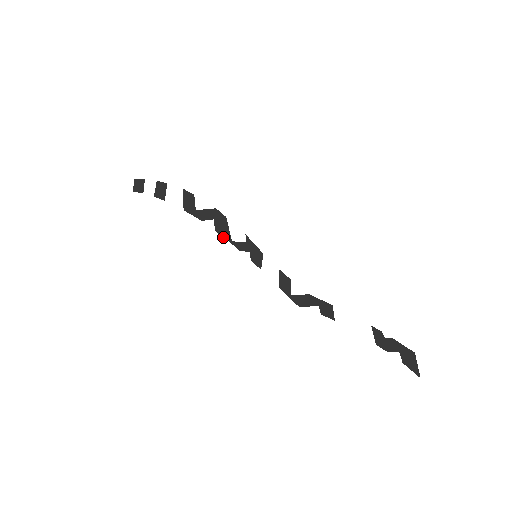
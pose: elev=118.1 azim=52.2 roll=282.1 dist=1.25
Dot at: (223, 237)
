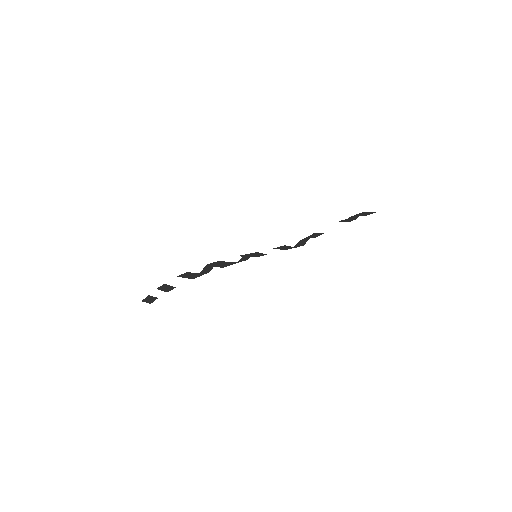
Dot at: occluded
